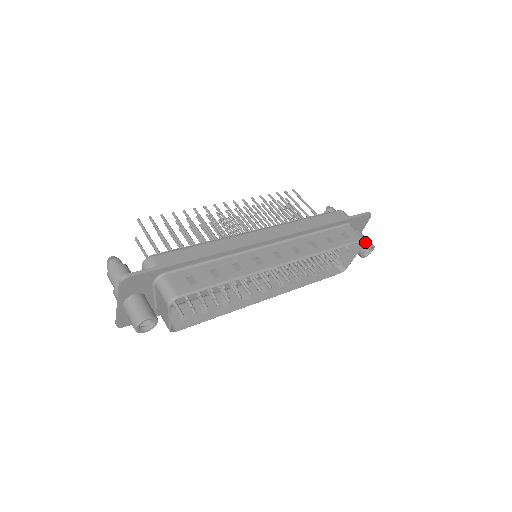
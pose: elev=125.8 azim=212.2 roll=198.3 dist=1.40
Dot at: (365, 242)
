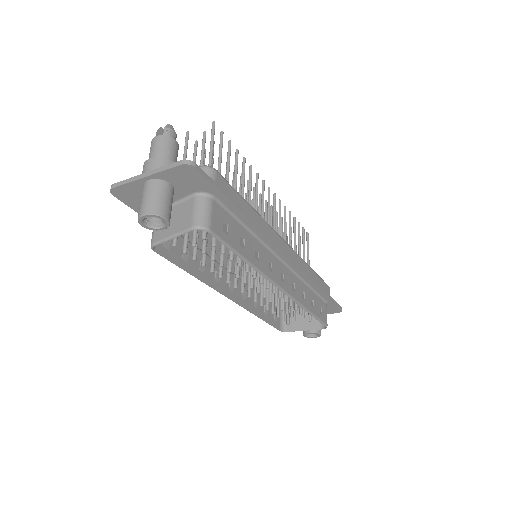
Dot at: occluded
